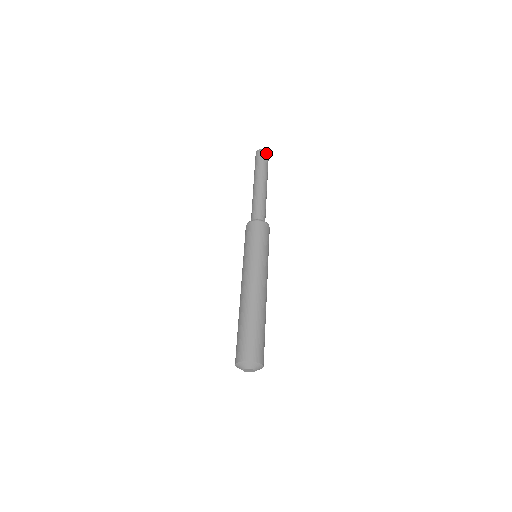
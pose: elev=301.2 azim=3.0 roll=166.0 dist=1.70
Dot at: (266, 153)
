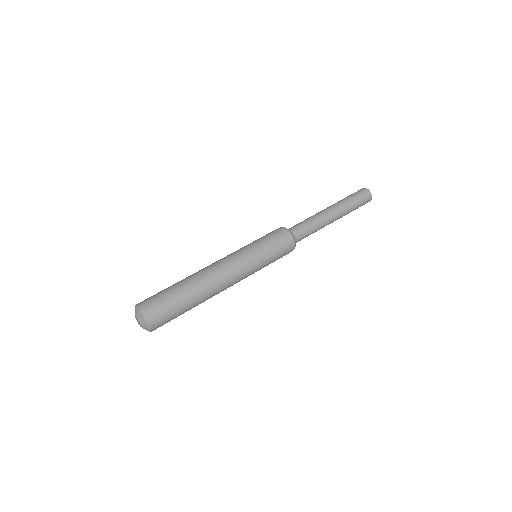
Dot at: (364, 191)
